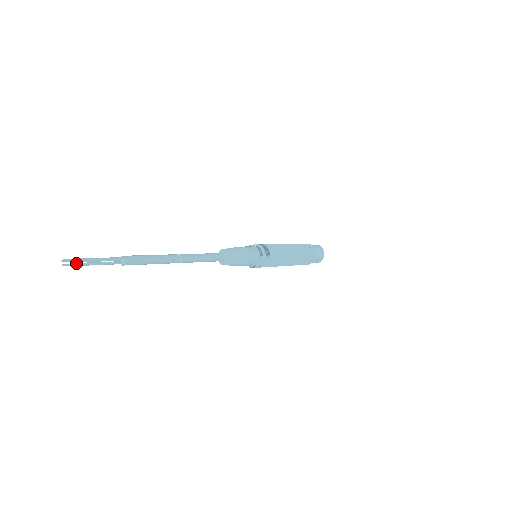
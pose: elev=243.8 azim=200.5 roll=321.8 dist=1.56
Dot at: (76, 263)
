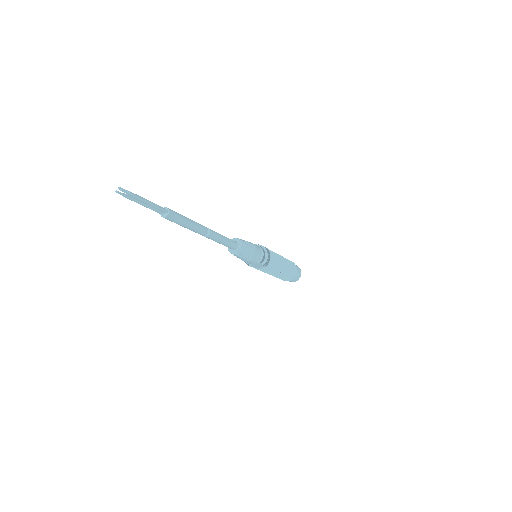
Dot at: (129, 196)
